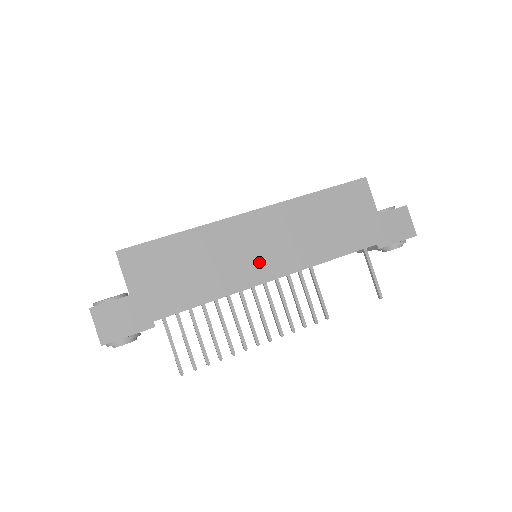
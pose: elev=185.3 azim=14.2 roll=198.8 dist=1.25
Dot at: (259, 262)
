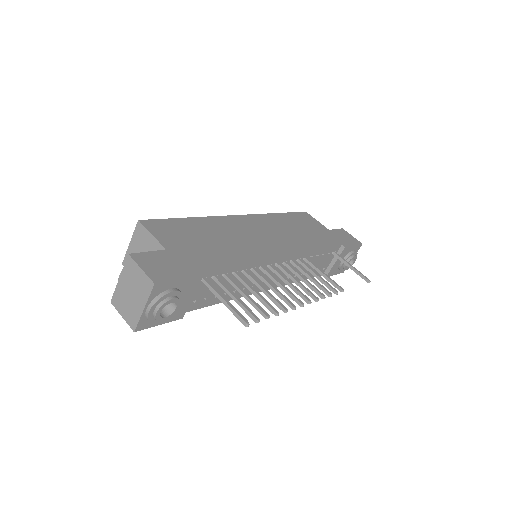
Dot at: (267, 243)
